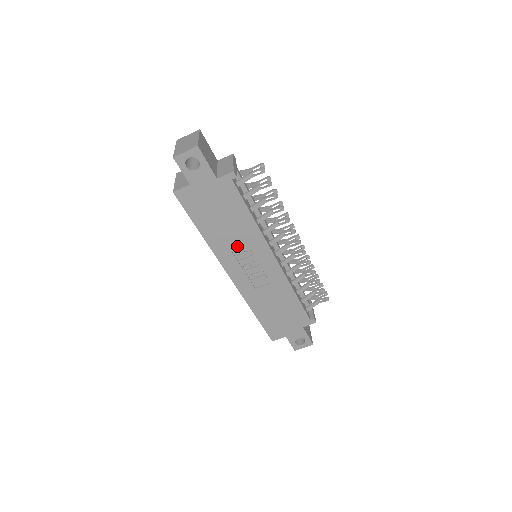
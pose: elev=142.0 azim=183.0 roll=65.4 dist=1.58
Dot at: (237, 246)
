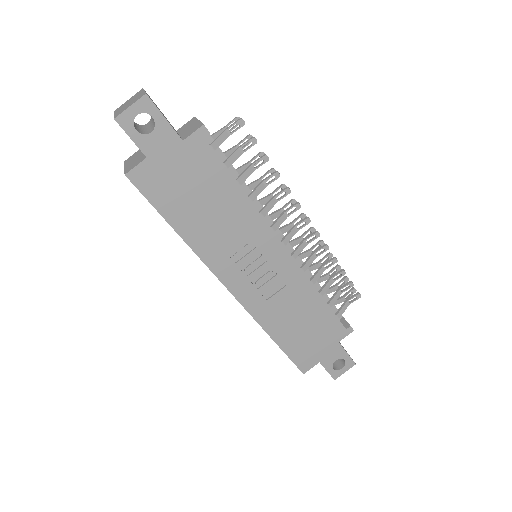
Dot at: (230, 241)
